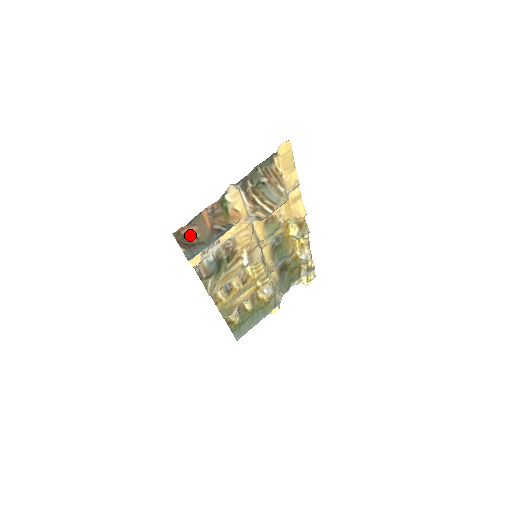
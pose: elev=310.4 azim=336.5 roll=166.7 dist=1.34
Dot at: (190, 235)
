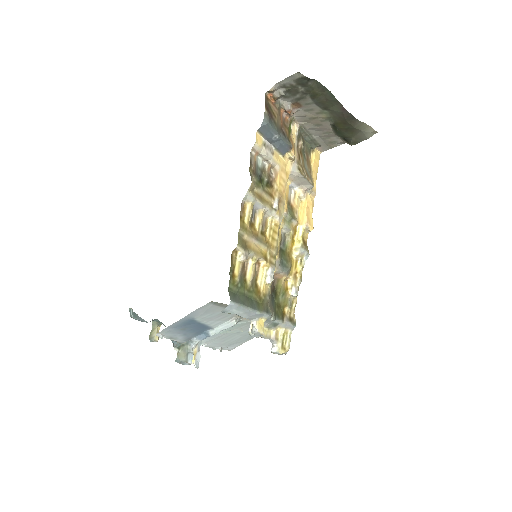
Dot at: (272, 109)
